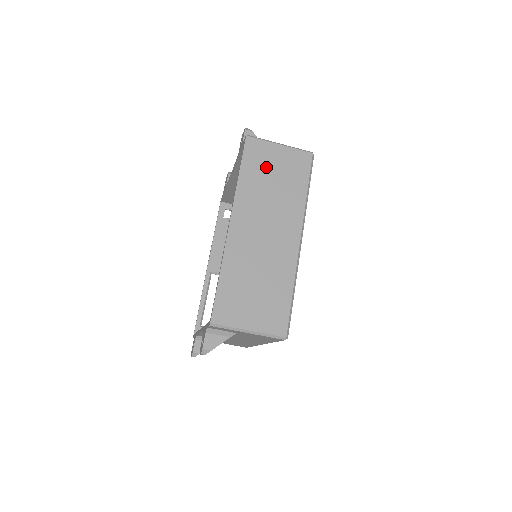
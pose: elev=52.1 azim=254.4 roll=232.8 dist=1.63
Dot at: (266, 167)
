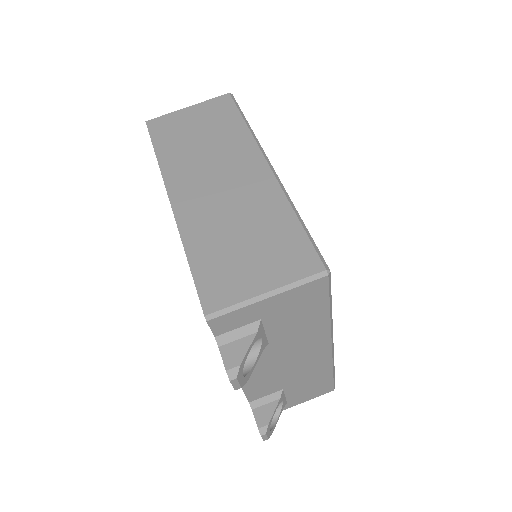
Dot at: (183, 131)
